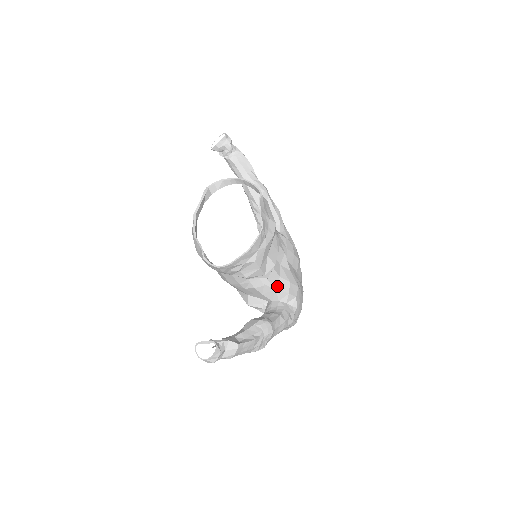
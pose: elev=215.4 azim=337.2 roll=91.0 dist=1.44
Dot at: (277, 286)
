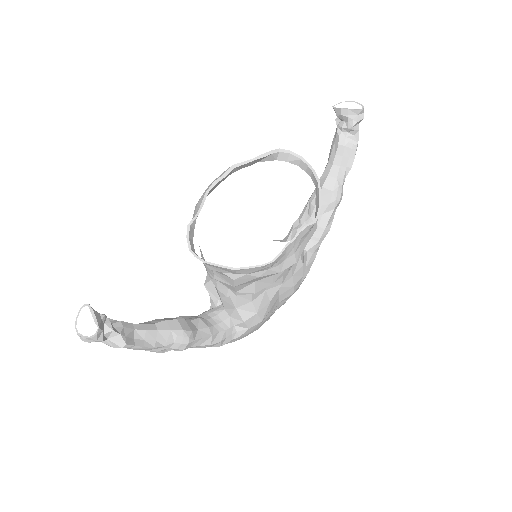
Dot at: (240, 306)
